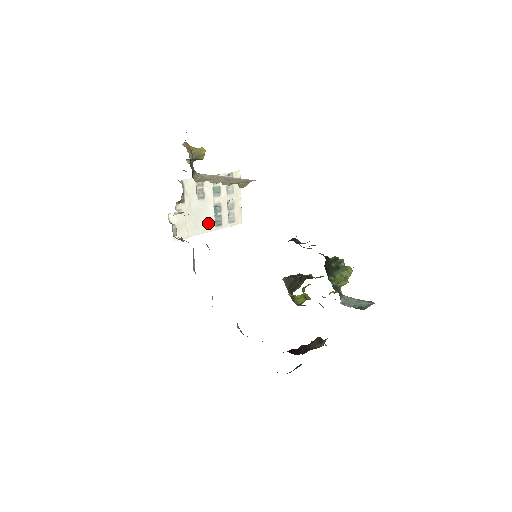
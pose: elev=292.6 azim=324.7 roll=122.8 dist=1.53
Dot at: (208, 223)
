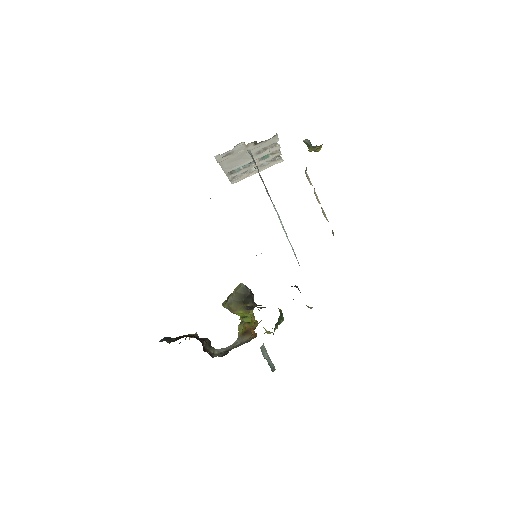
Dot at: (233, 166)
